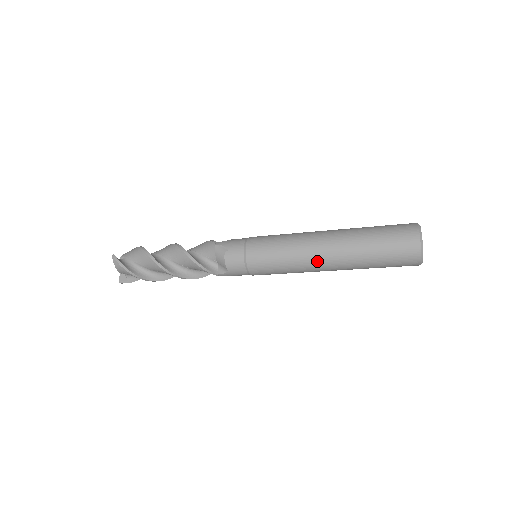
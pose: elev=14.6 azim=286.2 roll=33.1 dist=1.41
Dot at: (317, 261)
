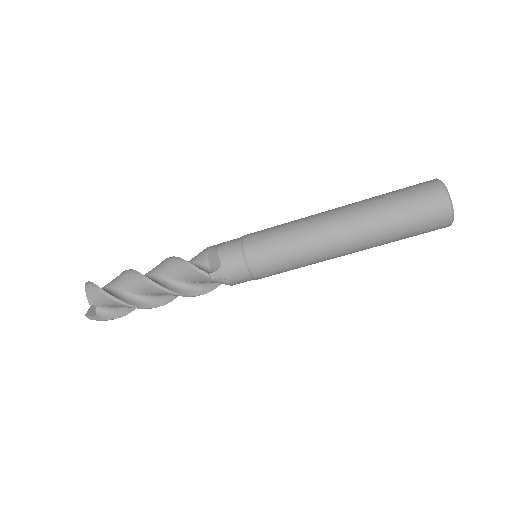
Dot at: (327, 227)
